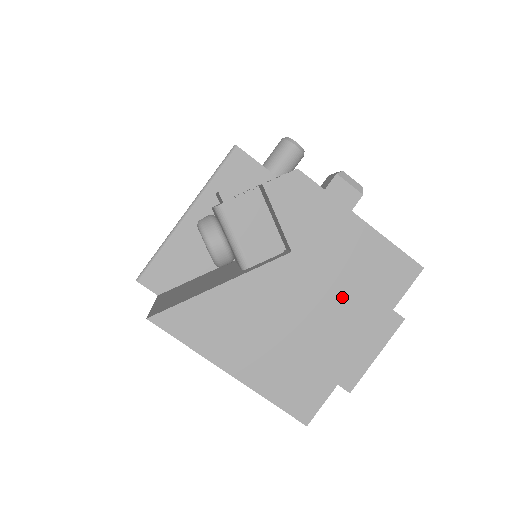
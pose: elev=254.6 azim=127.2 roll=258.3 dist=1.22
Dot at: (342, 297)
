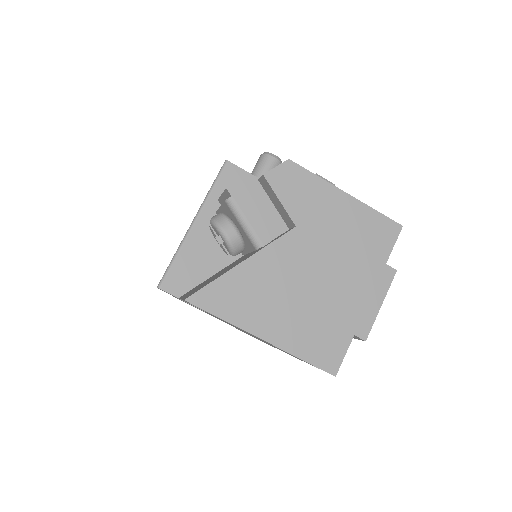
Dot at: (343, 259)
